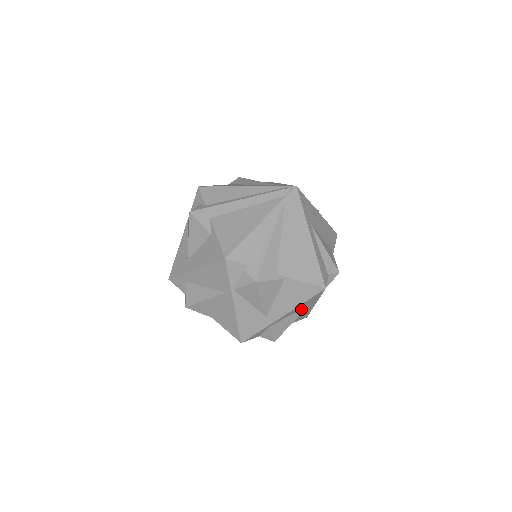
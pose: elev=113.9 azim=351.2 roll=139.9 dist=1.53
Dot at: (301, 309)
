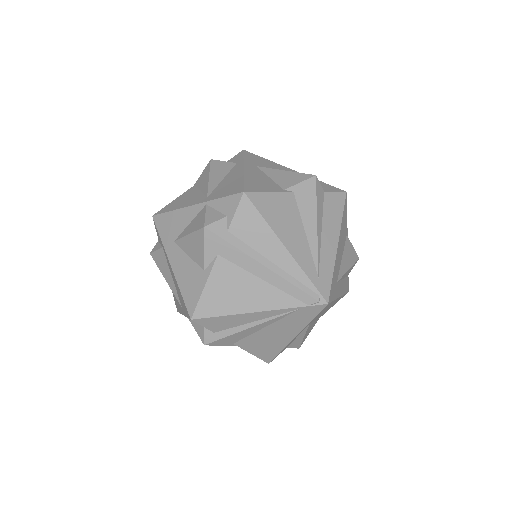
Dot at: occluded
